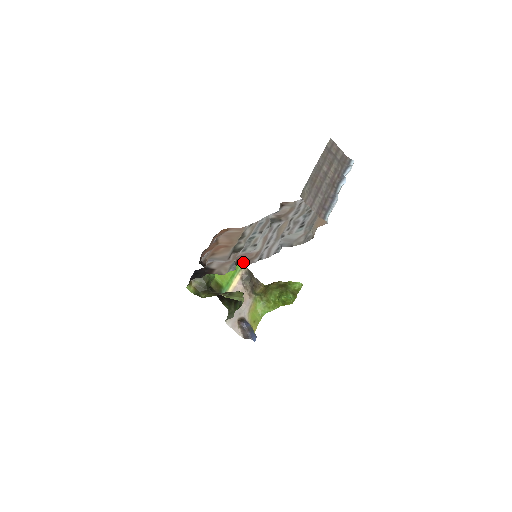
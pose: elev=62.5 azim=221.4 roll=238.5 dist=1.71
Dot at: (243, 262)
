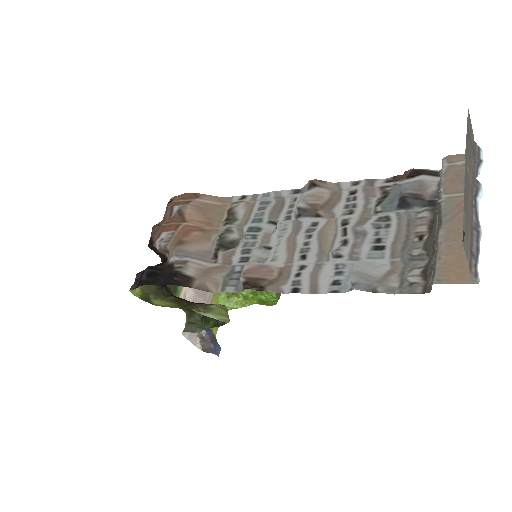
Dot at: (259, 285)
